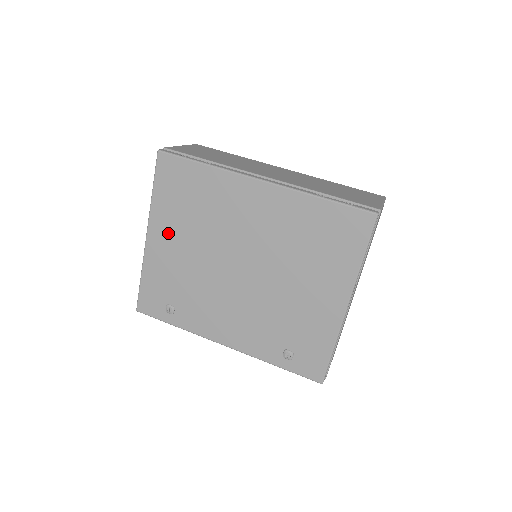
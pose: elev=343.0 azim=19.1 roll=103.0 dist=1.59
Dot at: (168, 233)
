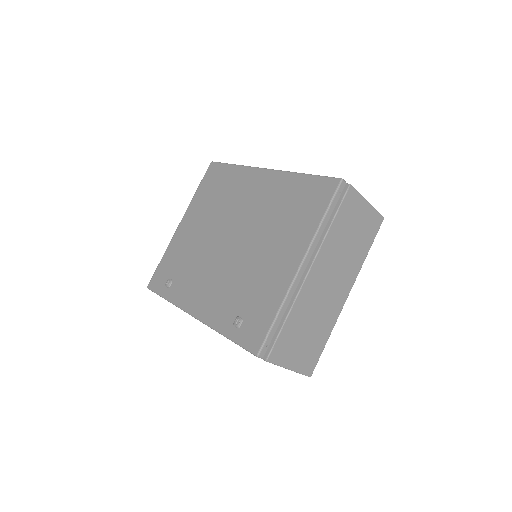
Dot at: (193, 219)
